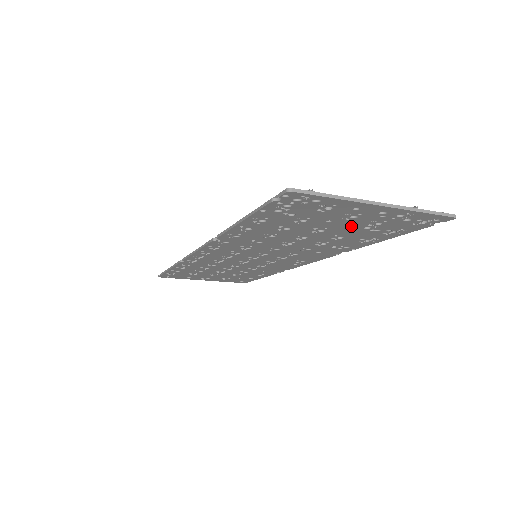
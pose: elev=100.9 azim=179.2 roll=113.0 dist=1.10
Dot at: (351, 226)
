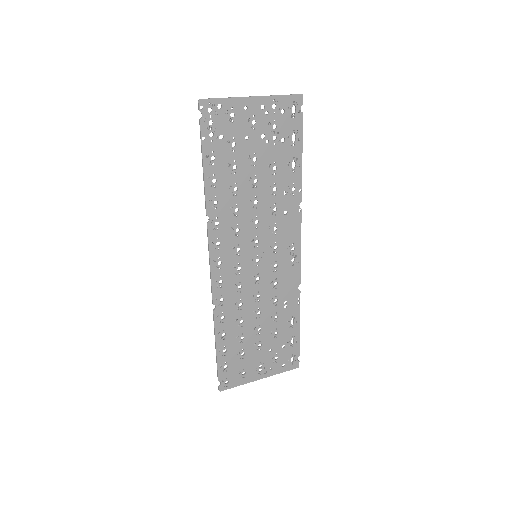
Dot at: (264, 141)
